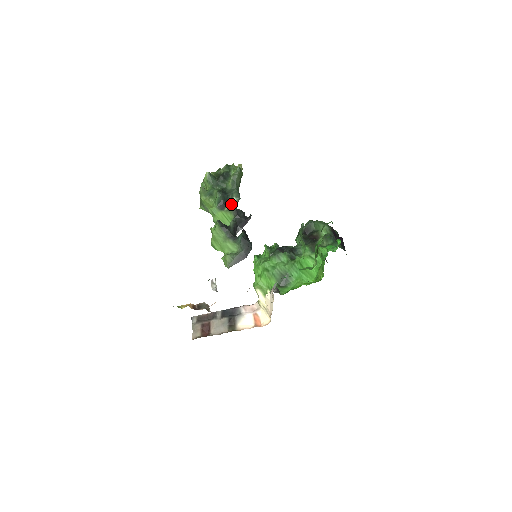
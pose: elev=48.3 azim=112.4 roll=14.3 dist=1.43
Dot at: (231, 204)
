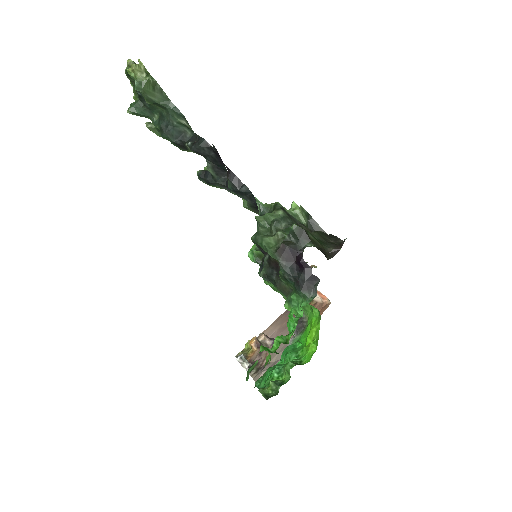
Dot at: (186, 127)
